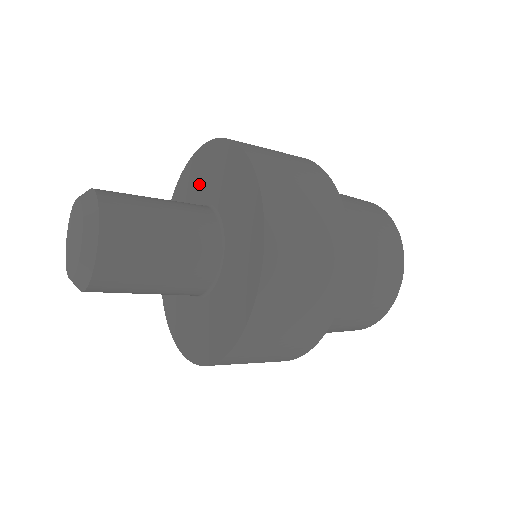
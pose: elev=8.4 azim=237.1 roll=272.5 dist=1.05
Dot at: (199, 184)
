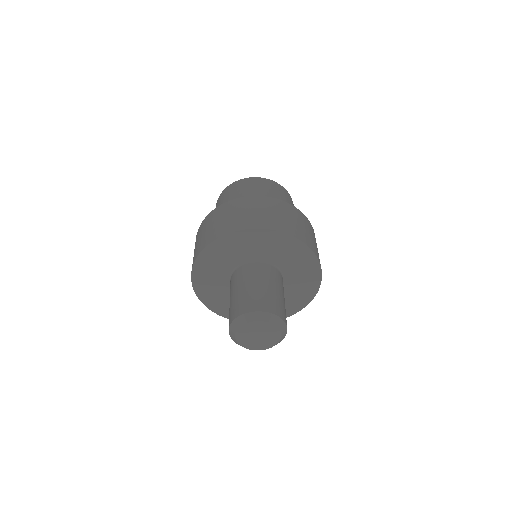
Dot at: (265, 249)
